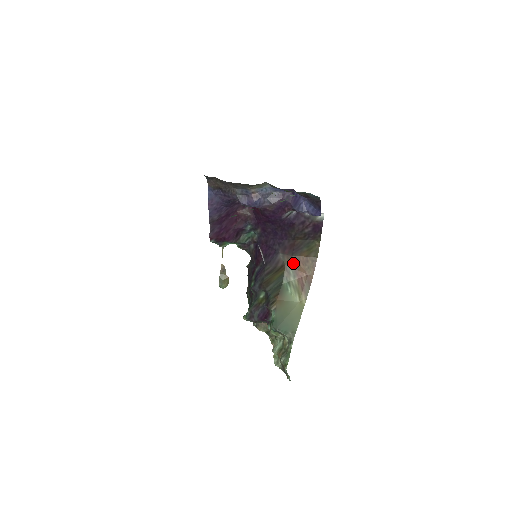
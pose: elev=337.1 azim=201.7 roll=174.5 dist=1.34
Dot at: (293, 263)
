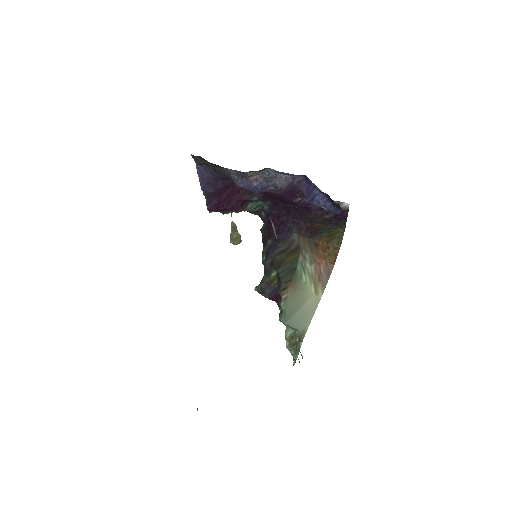
Dot at: (310, 247)
